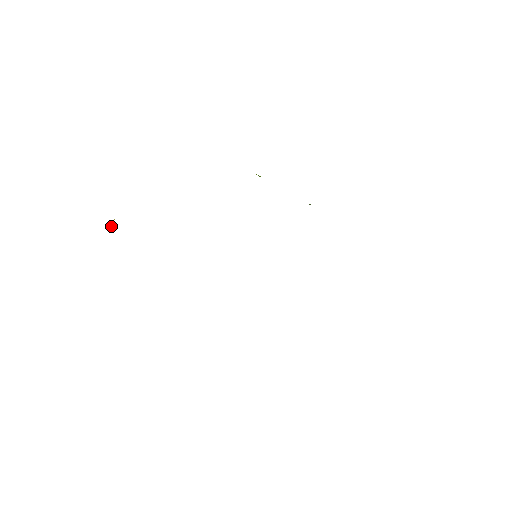
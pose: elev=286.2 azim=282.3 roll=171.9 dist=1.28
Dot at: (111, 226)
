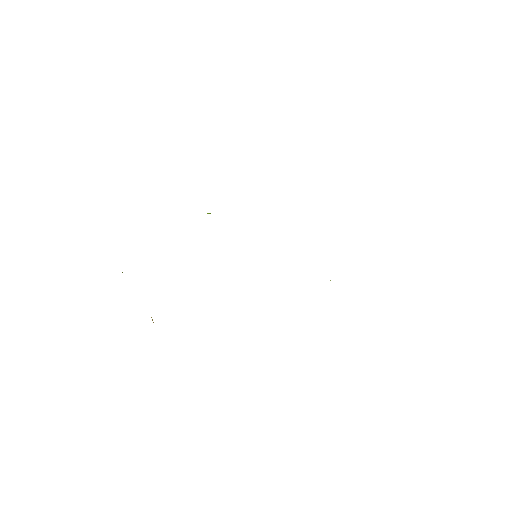
Dot at: occluded
